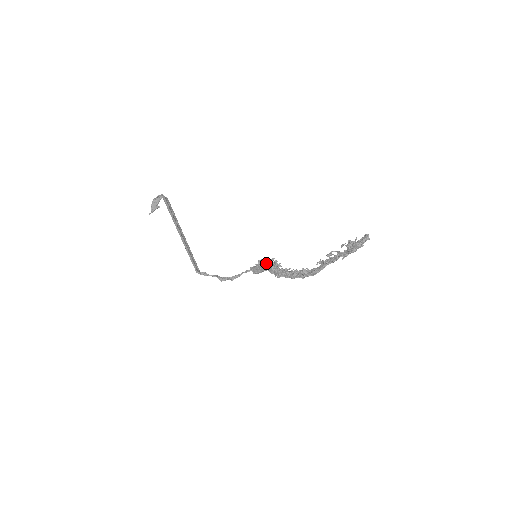
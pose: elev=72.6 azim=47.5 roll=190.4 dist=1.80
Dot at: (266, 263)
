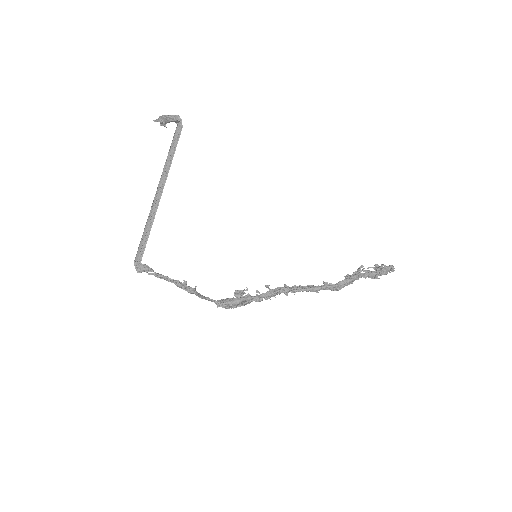
Dot at: occluded
